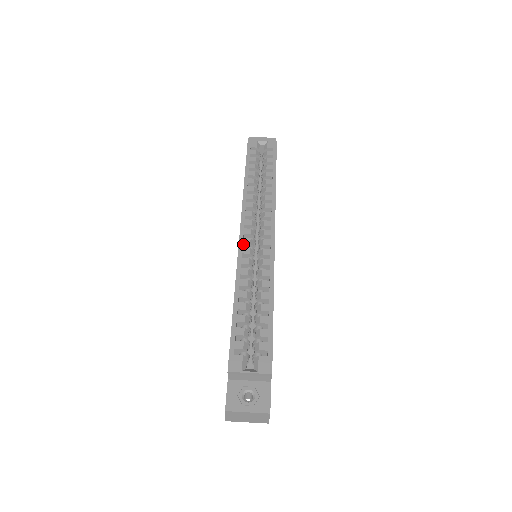
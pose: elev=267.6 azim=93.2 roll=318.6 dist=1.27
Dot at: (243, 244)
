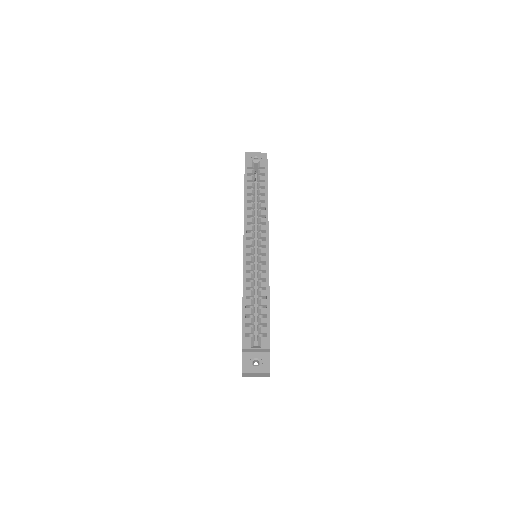
Dot at: (246, 253)
